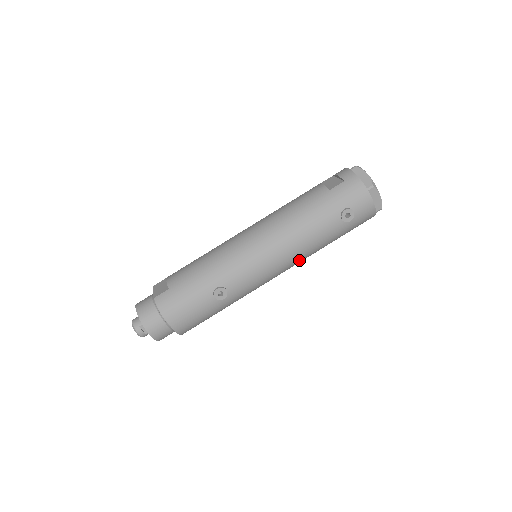
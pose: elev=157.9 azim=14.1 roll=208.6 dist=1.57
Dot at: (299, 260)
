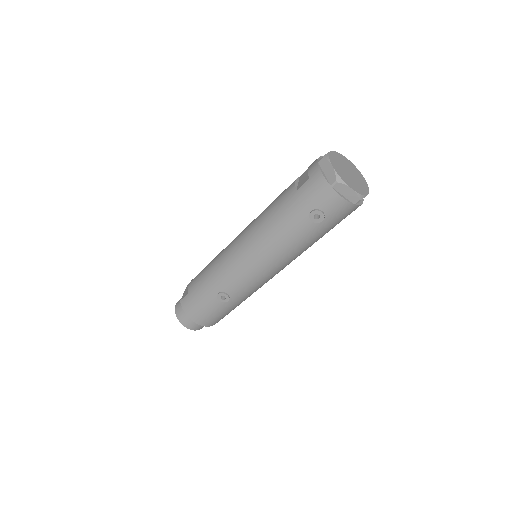
Dot at: (288, 261)
